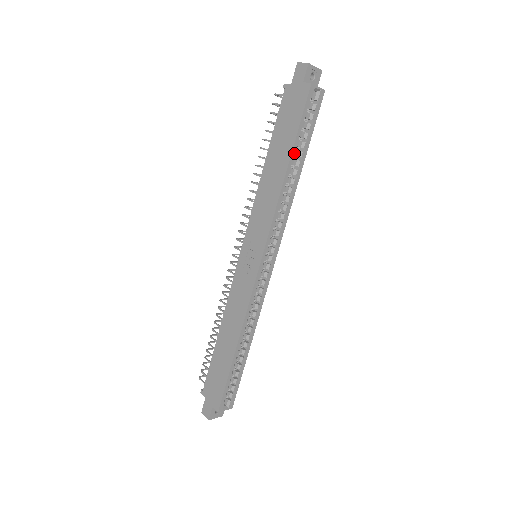
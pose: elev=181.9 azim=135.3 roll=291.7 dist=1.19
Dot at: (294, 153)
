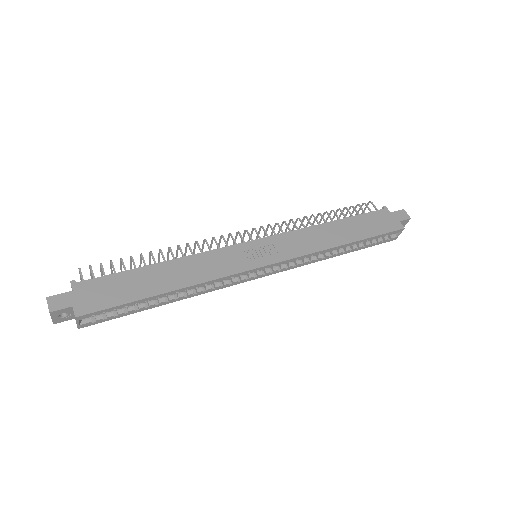
Dot at: (358, 242)
